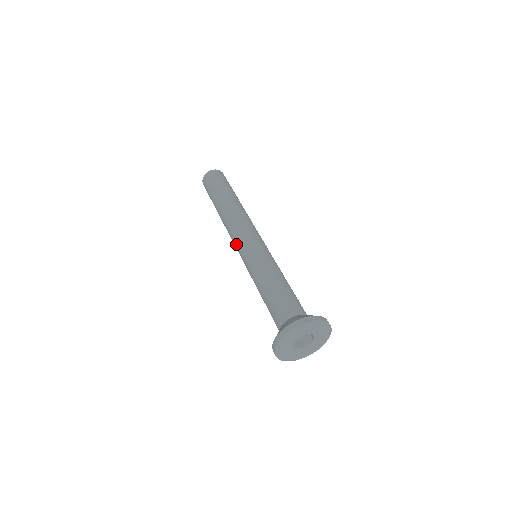
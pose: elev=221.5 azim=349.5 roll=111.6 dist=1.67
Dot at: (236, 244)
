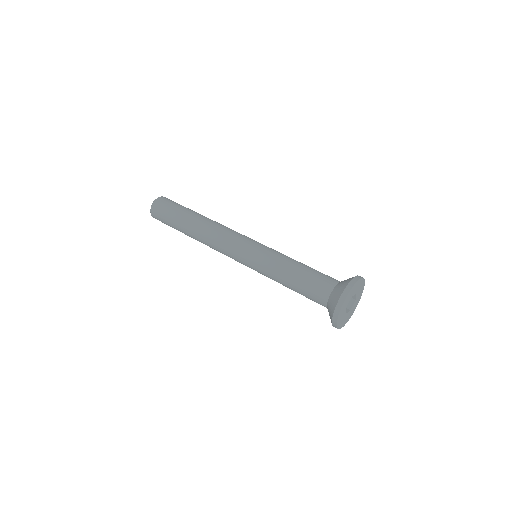
Dot at: occluded
